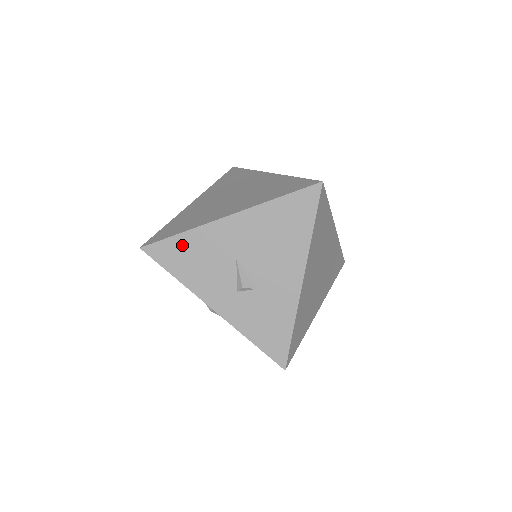
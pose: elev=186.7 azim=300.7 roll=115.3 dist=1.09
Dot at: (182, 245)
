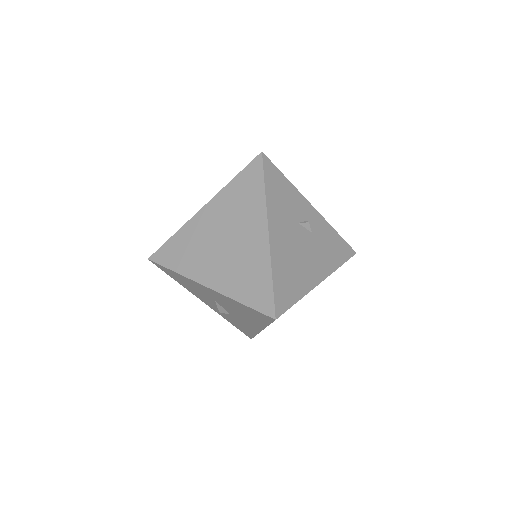
Dot at: (176, 275)
